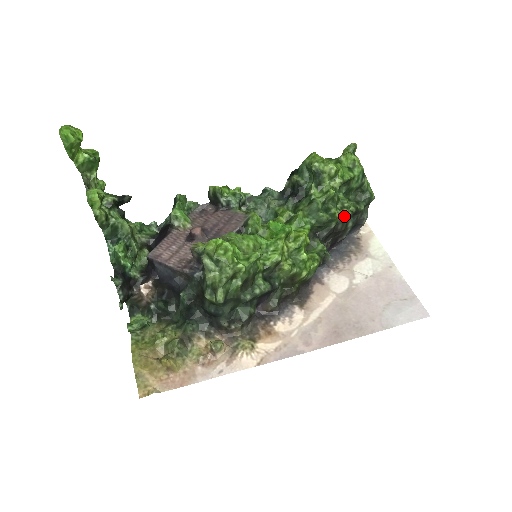
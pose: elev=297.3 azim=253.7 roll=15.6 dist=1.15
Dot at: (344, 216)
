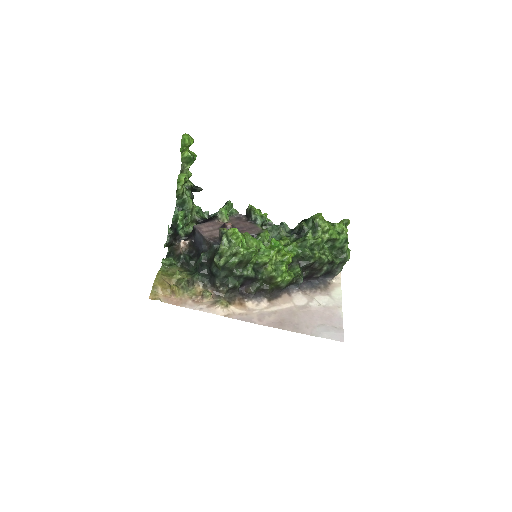
Dot at: (322, 259)
